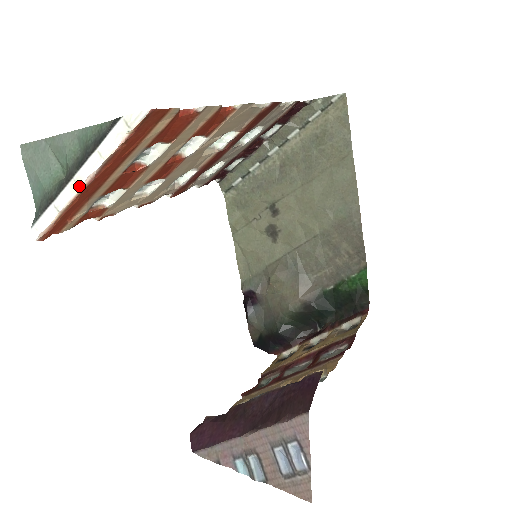
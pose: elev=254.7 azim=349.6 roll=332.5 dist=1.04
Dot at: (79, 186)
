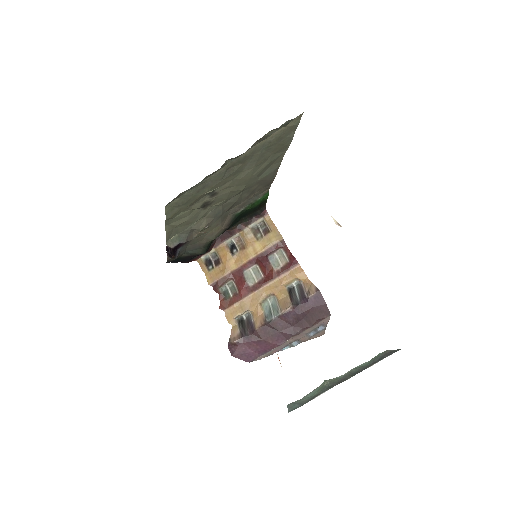
Dot at: (347, 379)
